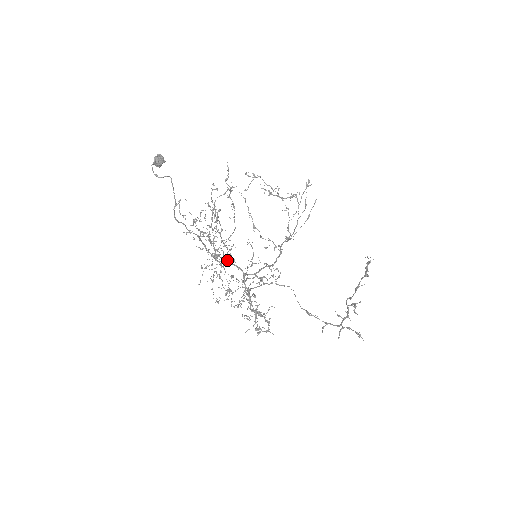
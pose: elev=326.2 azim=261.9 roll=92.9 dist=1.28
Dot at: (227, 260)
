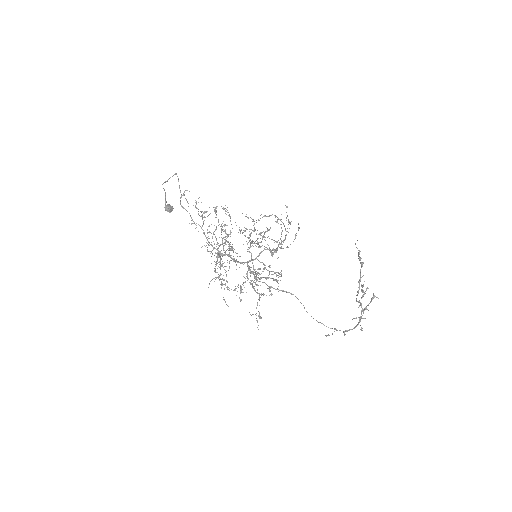
Dot at: (230, 256)
